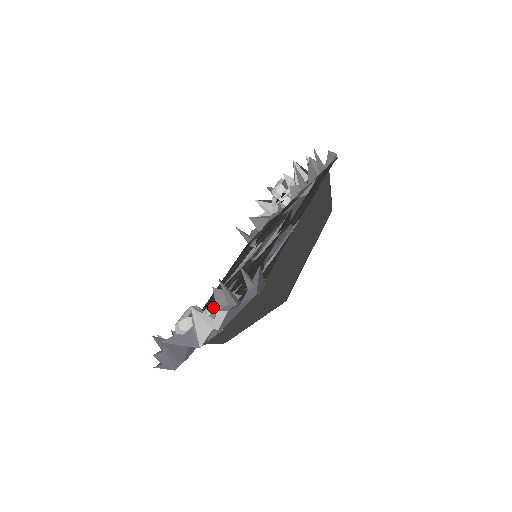
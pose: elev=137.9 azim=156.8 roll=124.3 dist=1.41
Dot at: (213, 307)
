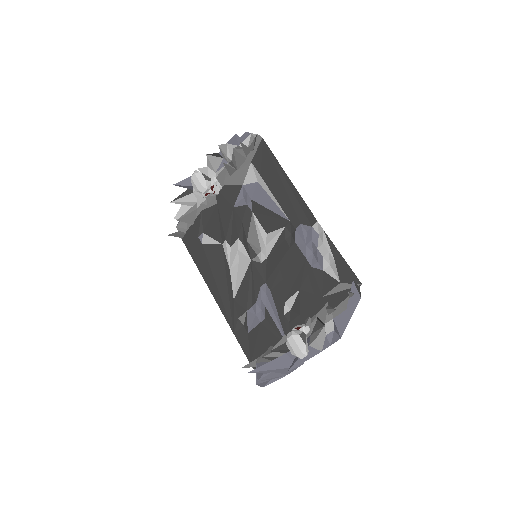
Dot at: (260, 315)
